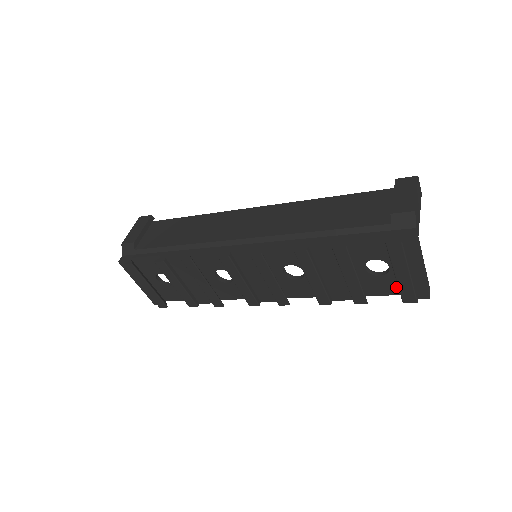
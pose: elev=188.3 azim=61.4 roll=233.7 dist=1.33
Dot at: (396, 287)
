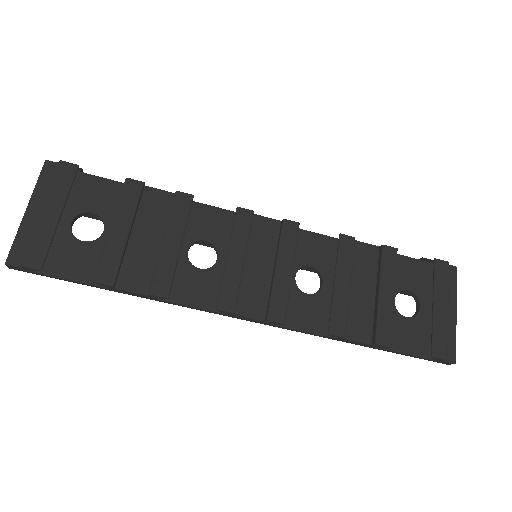
Dot at: (419, 342)
